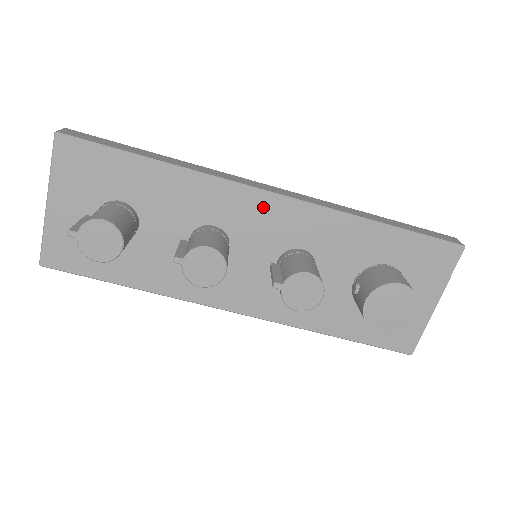
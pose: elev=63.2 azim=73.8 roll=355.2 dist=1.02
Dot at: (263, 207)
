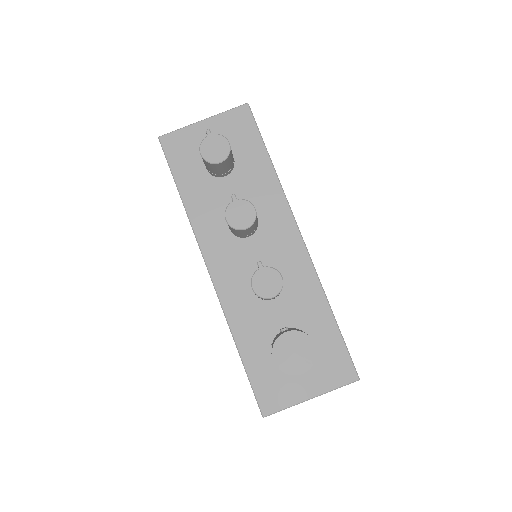
Dot at: (289, 237)
